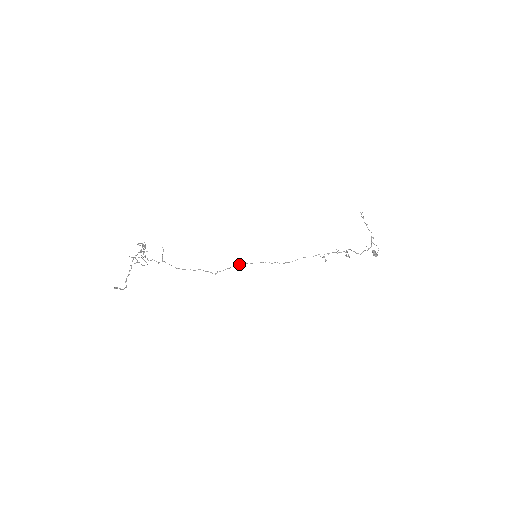
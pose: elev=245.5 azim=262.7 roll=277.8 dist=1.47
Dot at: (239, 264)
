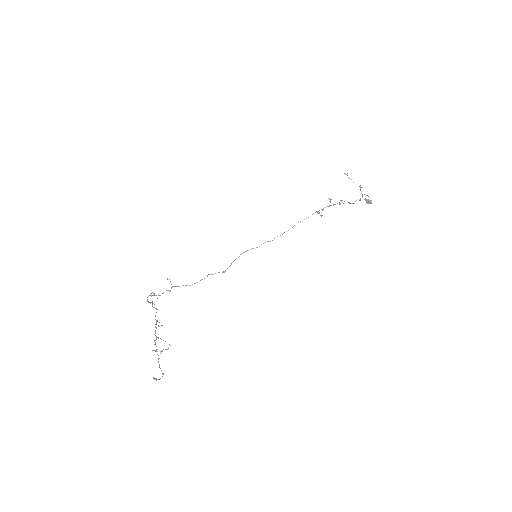
Dot at: occluded
